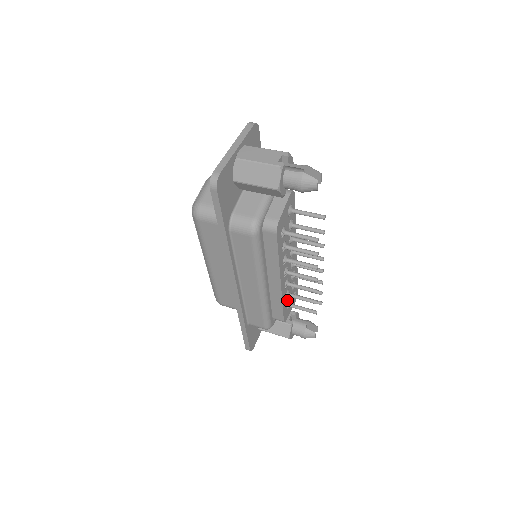
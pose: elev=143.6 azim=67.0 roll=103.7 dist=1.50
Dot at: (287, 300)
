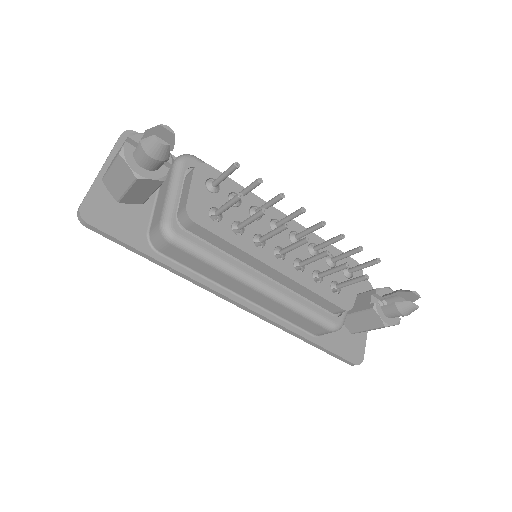
Dot at: (327, 283)
